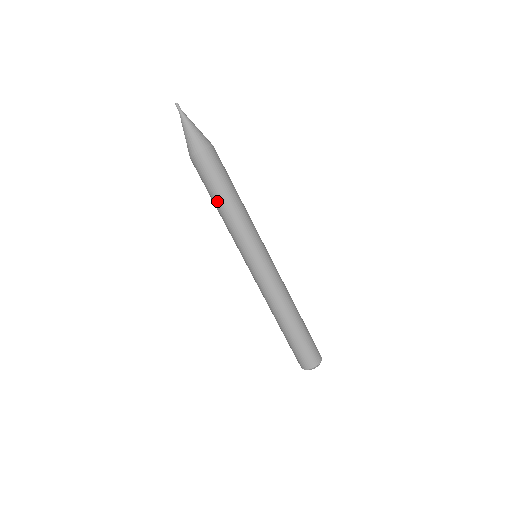
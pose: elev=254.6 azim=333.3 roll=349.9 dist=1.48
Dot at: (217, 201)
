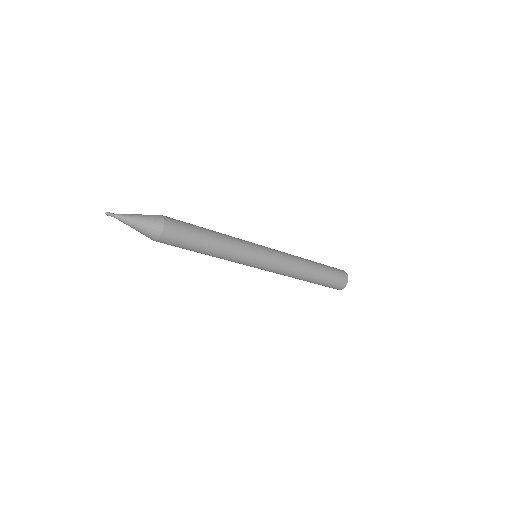
Dot at: occluded
